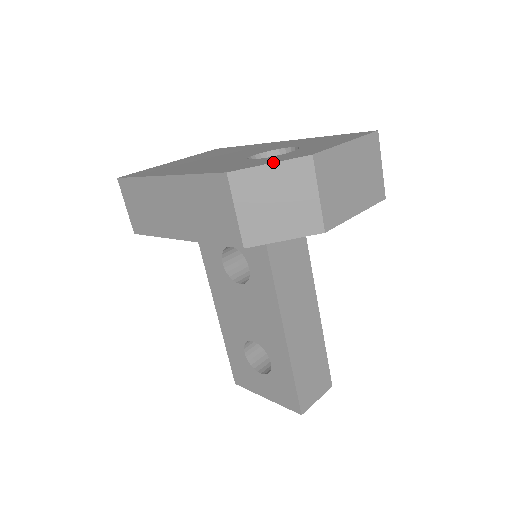
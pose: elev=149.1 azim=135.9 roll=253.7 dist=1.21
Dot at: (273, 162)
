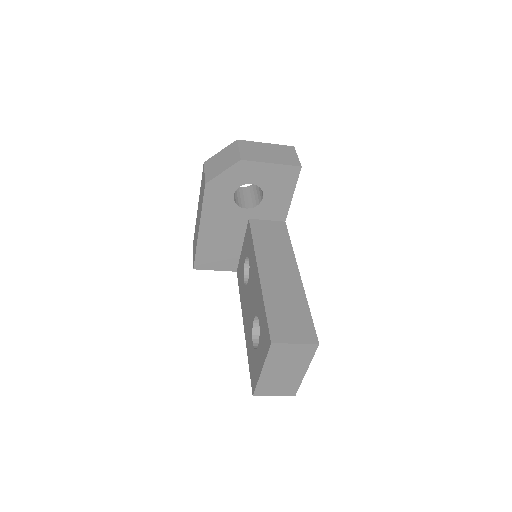
Dot at: (222, 150)
